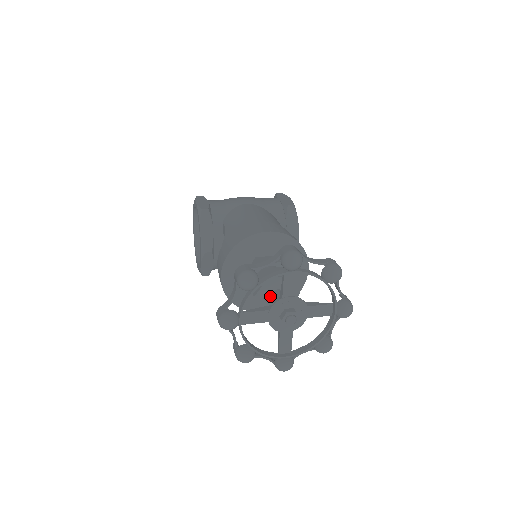
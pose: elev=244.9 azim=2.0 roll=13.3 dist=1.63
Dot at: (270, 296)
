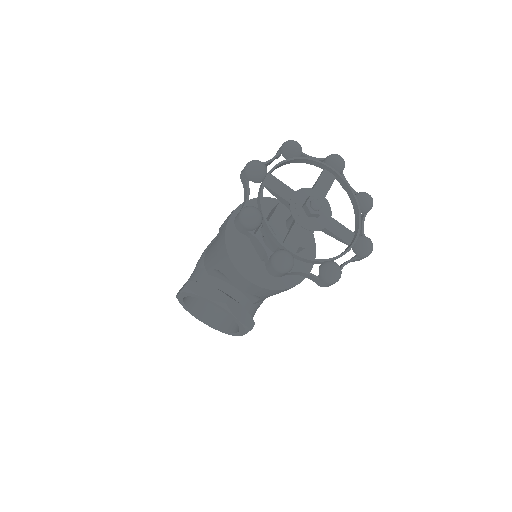
Dot at: occluded
